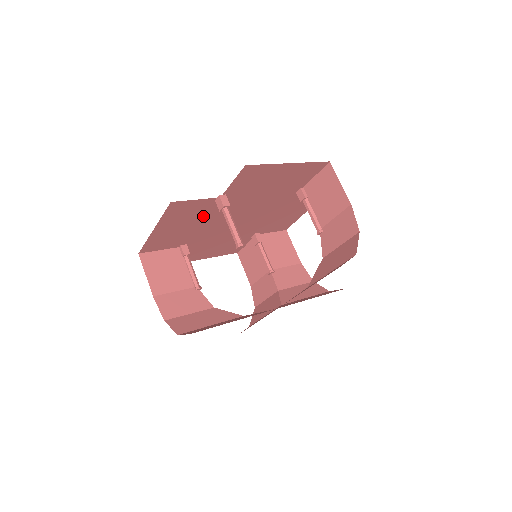
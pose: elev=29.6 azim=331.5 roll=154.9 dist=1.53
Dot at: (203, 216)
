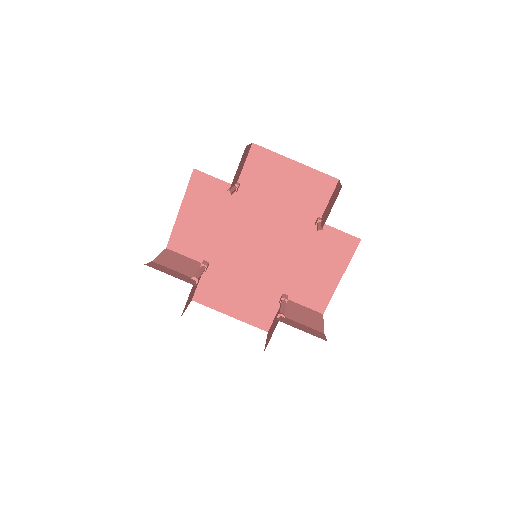
Dot at: (223, 213)
